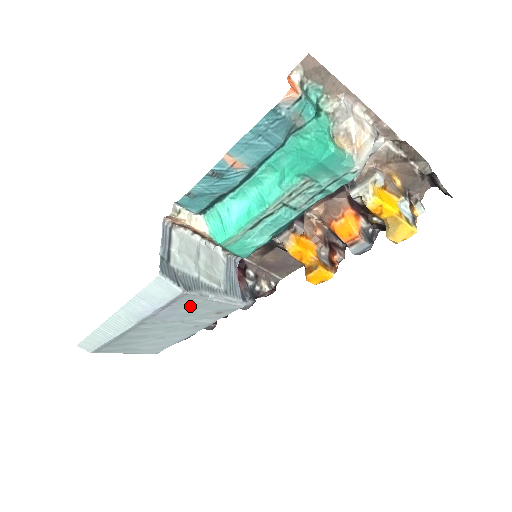
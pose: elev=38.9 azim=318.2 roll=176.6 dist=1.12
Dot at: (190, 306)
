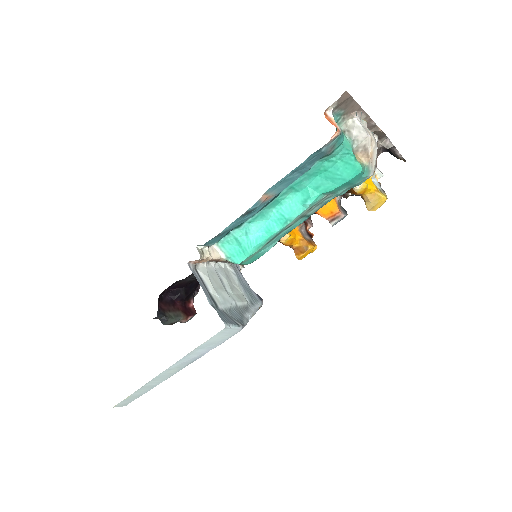
Dot at: occluded
